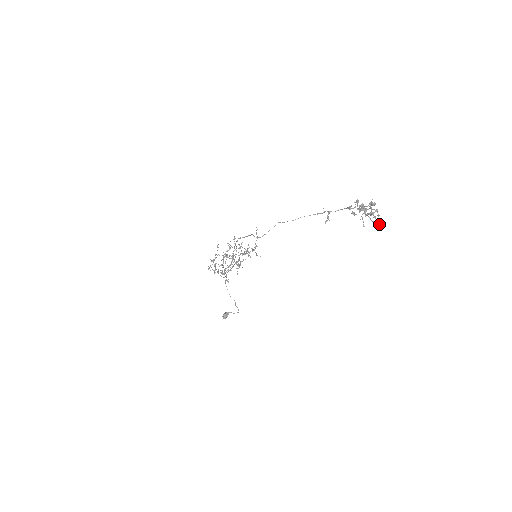
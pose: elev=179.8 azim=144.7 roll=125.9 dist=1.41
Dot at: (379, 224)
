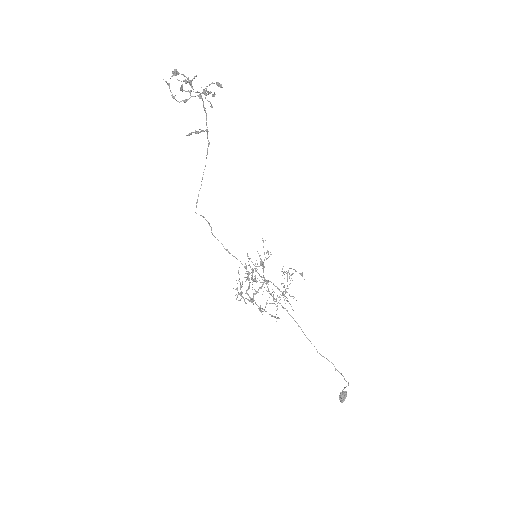
Dot at: (177, 79)
